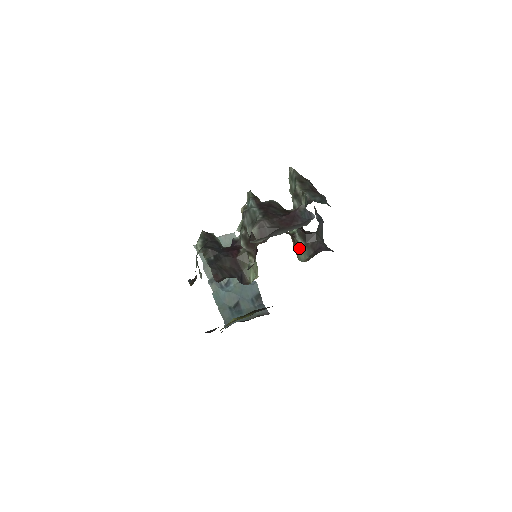
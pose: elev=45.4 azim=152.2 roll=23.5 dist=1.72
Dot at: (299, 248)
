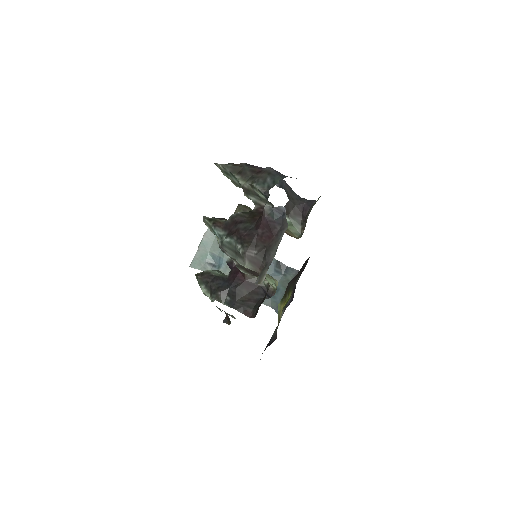
Dot at: occluded
